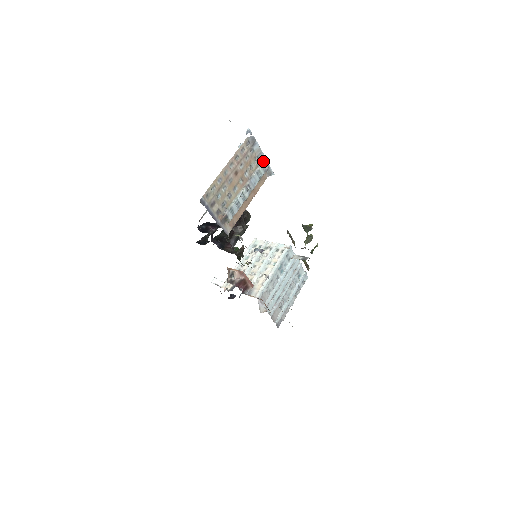
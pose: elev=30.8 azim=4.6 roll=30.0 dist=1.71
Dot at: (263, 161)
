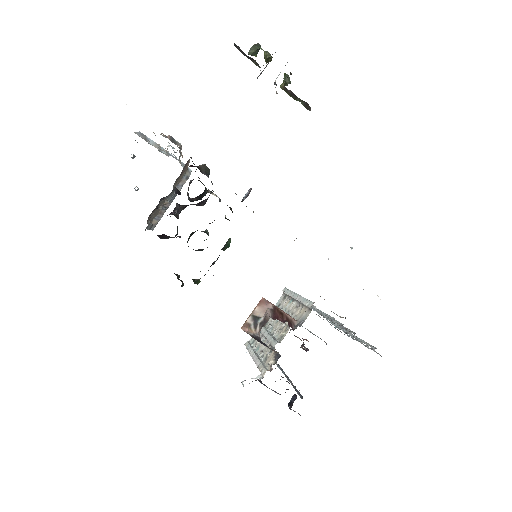
Dot at: (169, 155)
